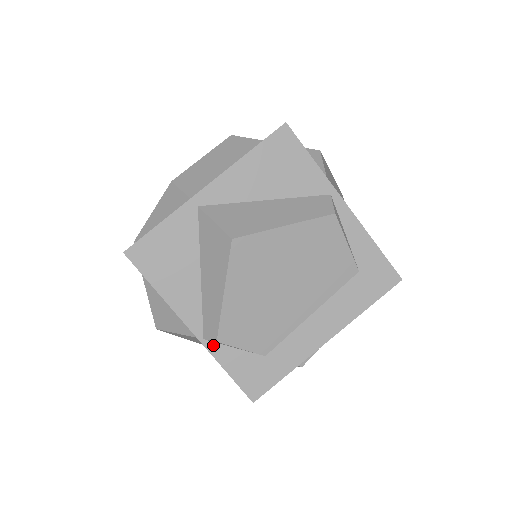
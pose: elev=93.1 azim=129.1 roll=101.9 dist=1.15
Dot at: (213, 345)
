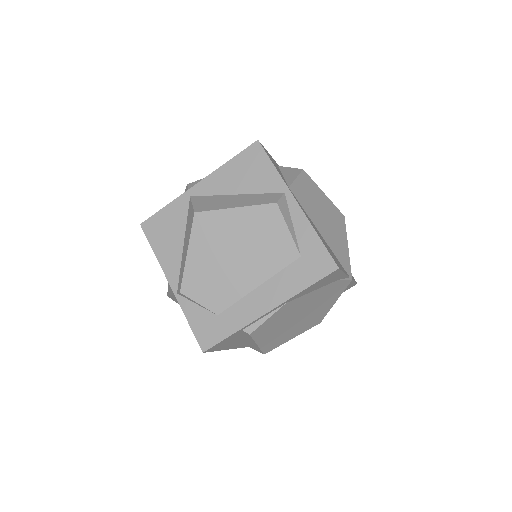
Dot at: (183, 299)
